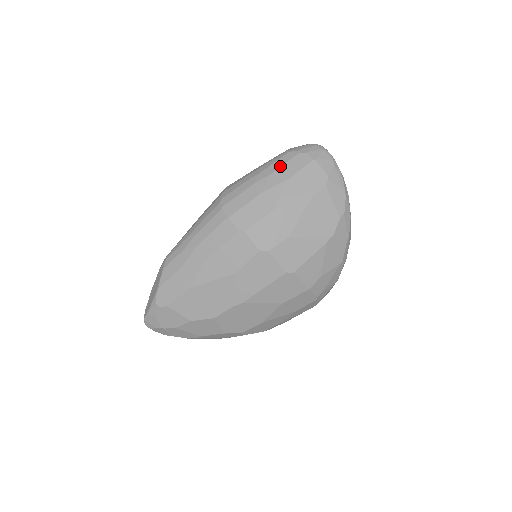
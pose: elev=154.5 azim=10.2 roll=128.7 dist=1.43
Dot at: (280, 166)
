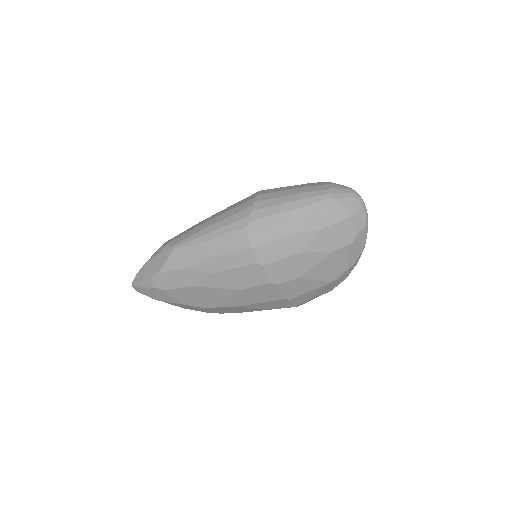
Dot at: (317, 211)
